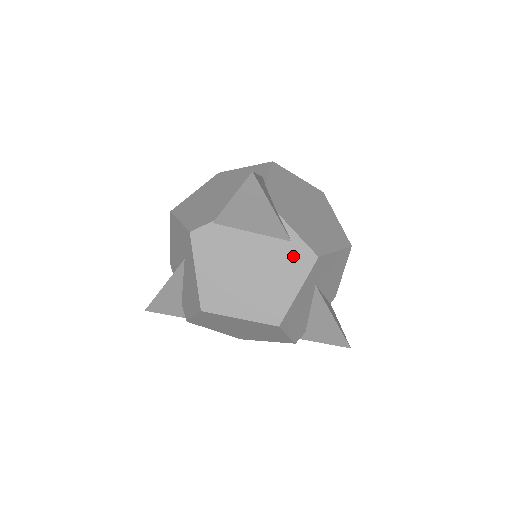
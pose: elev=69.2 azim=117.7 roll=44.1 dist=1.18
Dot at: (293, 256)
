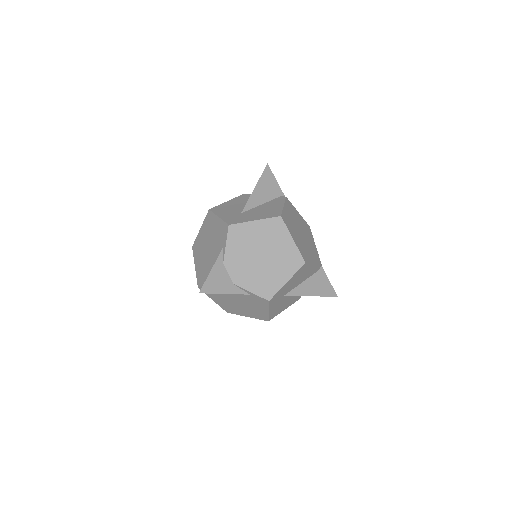
Dot at: (255, 300)
